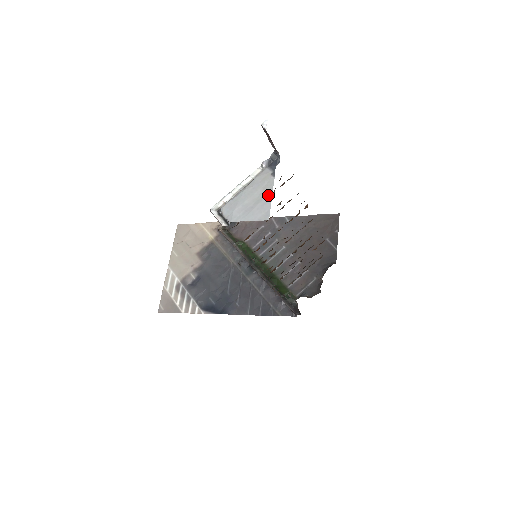
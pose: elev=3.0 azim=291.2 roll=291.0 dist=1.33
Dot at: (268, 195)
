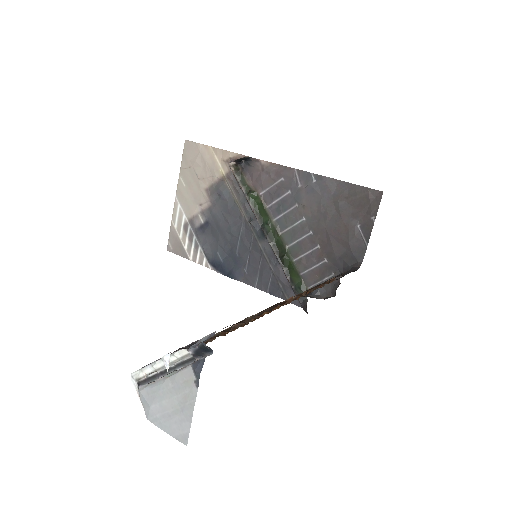
Dot at: (188, 411)
